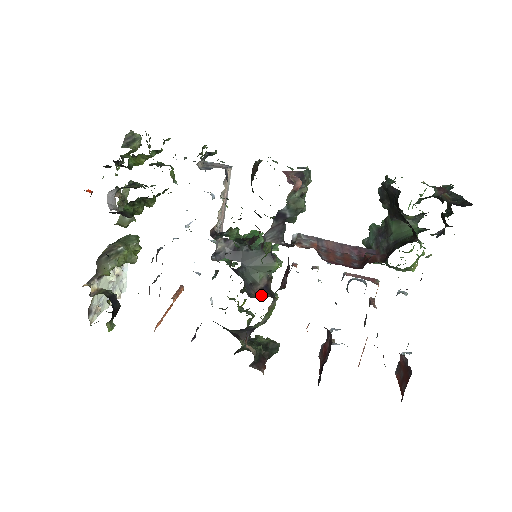
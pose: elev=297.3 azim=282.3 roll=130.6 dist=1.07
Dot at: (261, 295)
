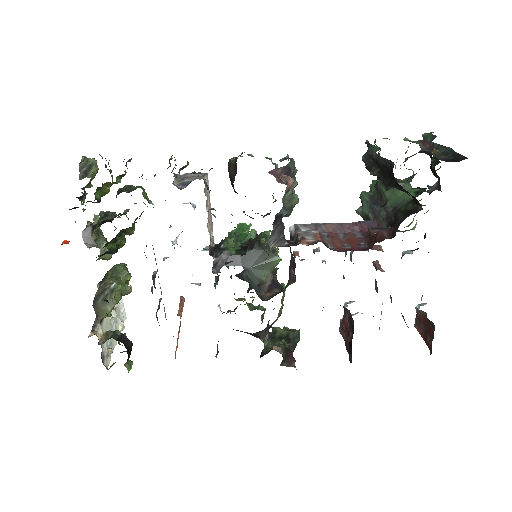
Dot at: (271, 293)
